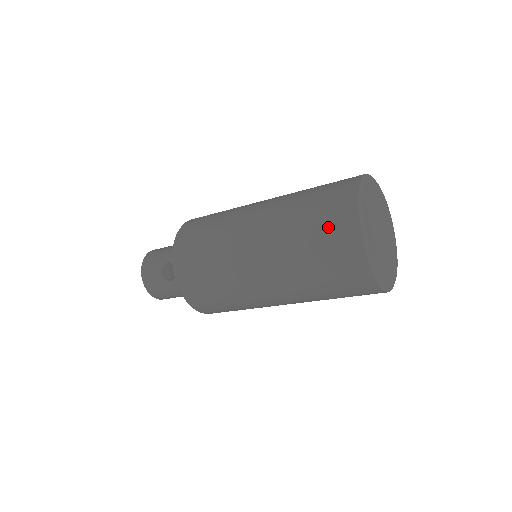
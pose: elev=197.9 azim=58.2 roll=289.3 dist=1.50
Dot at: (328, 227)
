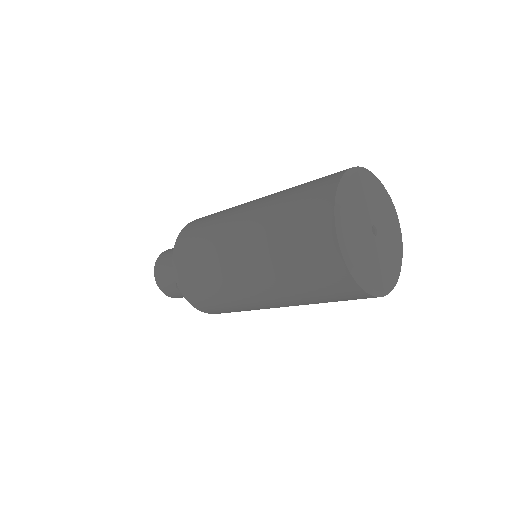
Dot at: (317, 272)
